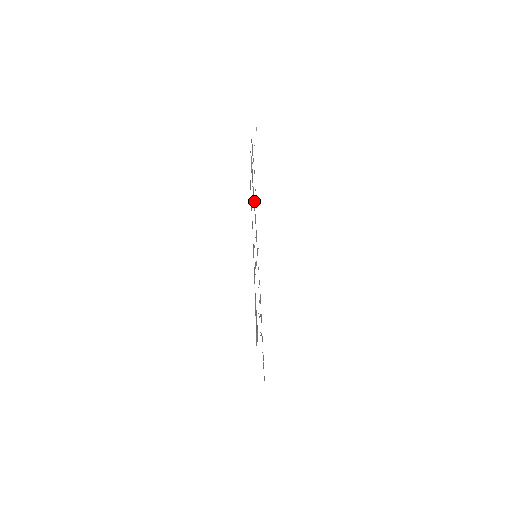
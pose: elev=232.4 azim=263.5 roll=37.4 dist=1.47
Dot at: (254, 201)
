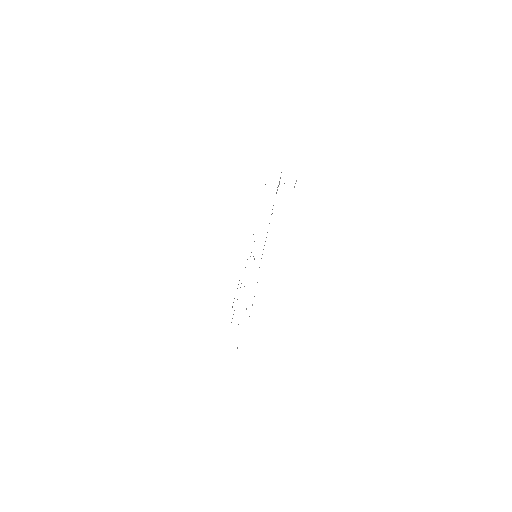
Dot at: occluded
